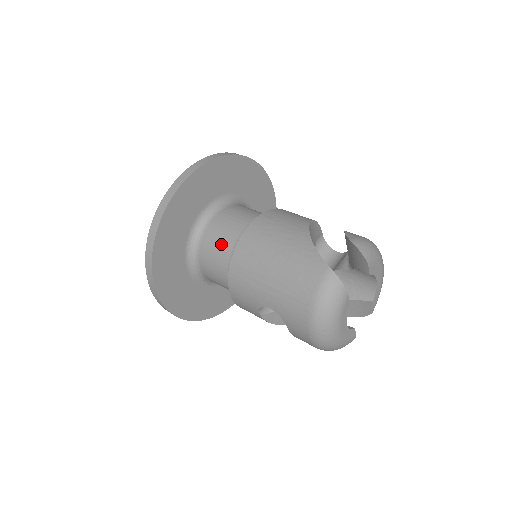
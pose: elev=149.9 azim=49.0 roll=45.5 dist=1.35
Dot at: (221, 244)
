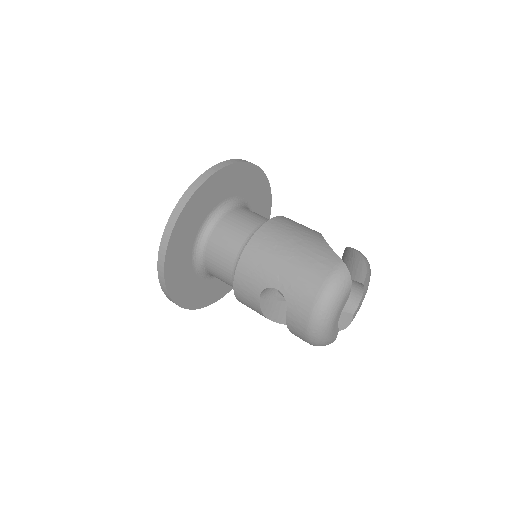
Dot at: (237, 230)
